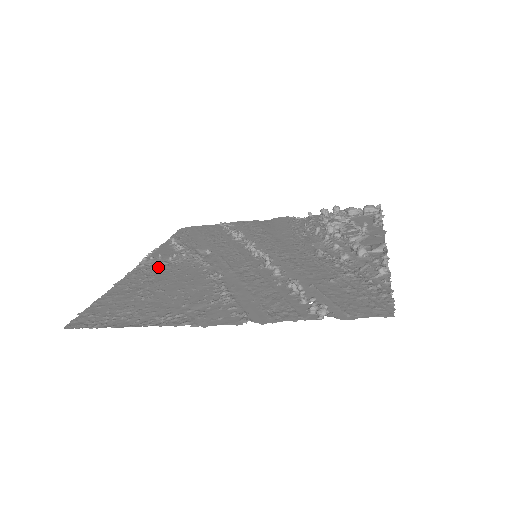
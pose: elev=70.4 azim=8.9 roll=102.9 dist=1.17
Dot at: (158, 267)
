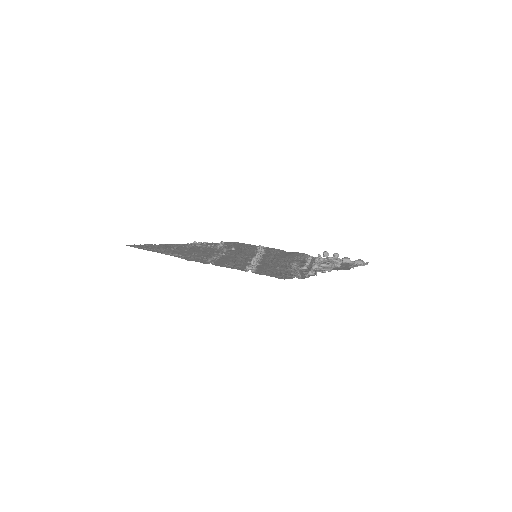
Dot at: (197, 246)
